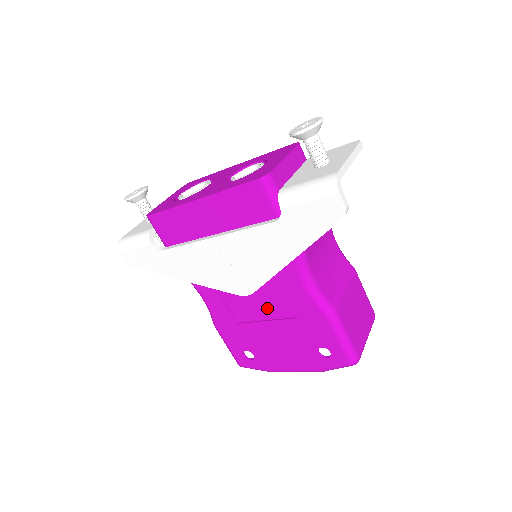
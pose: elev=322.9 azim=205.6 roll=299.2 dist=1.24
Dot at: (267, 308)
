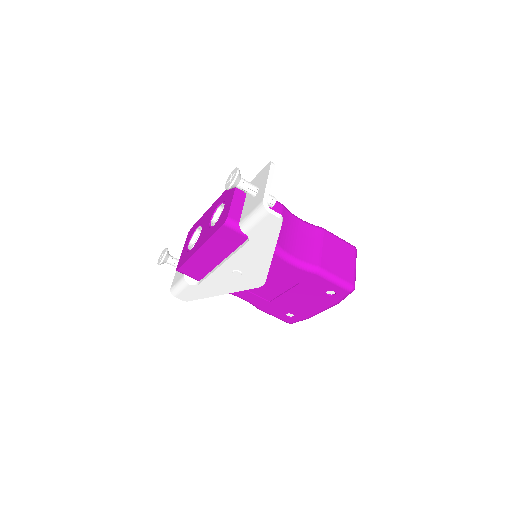
Dot at: (280, 285)
